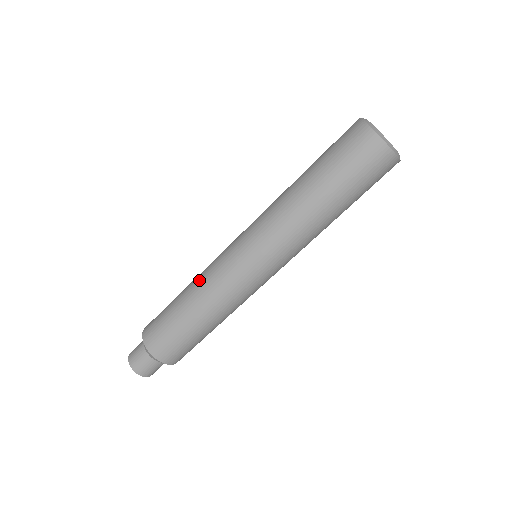
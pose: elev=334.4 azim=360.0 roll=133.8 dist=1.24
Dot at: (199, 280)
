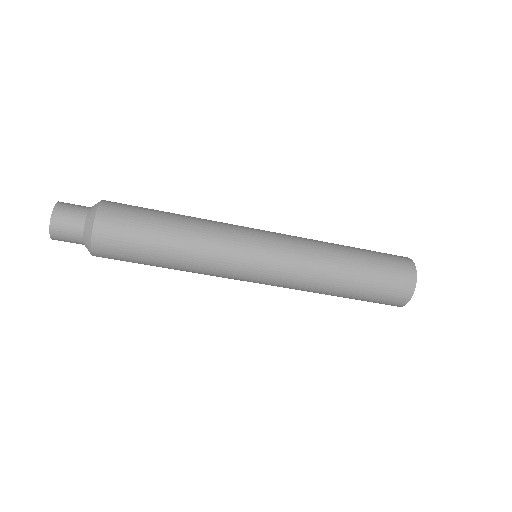
Dot at: (205, 219)
